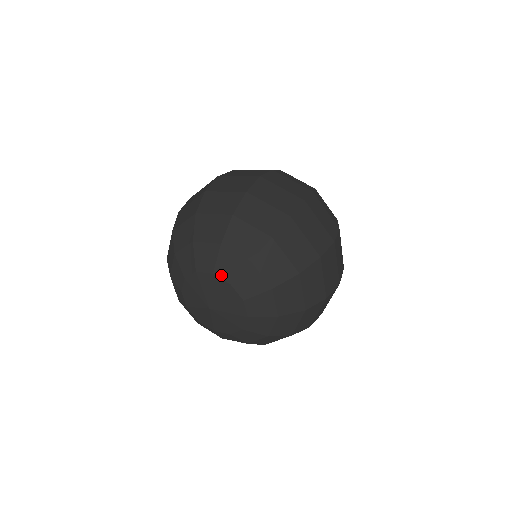
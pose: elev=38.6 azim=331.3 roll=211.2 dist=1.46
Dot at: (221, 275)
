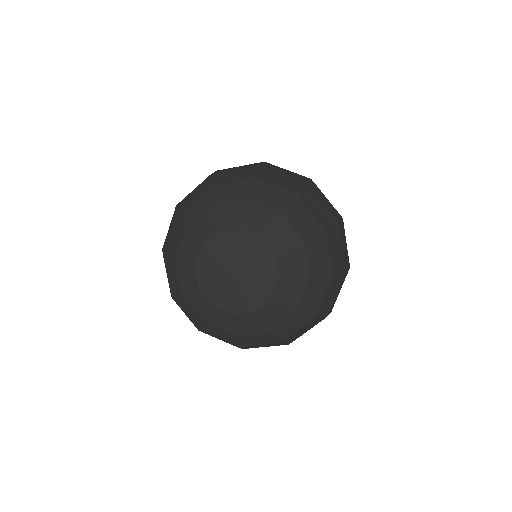
Dot at: (249, 230)
